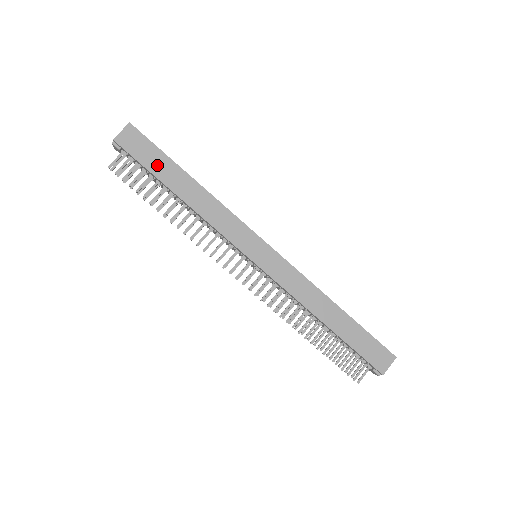
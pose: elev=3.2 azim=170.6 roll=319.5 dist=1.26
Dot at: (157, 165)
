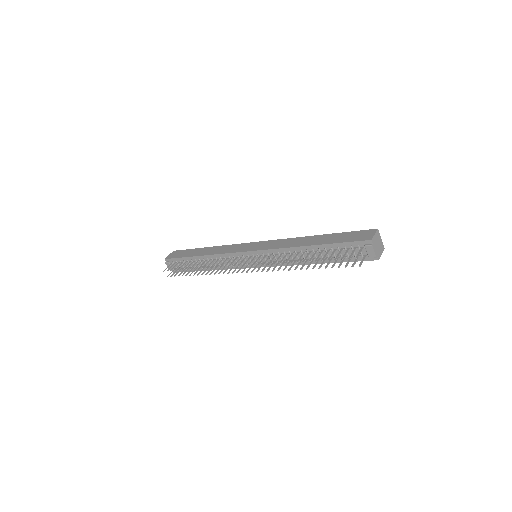
Dot at: (188, 254)
